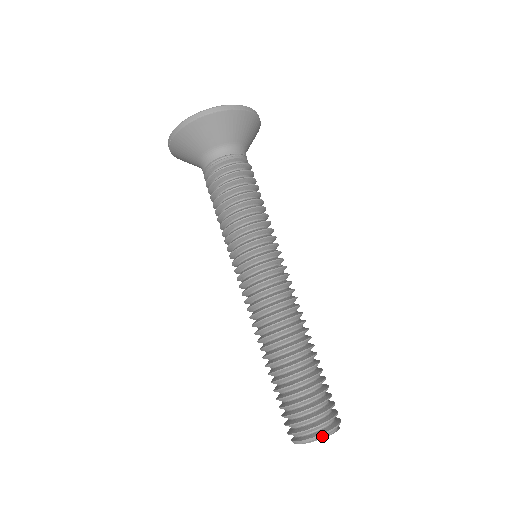
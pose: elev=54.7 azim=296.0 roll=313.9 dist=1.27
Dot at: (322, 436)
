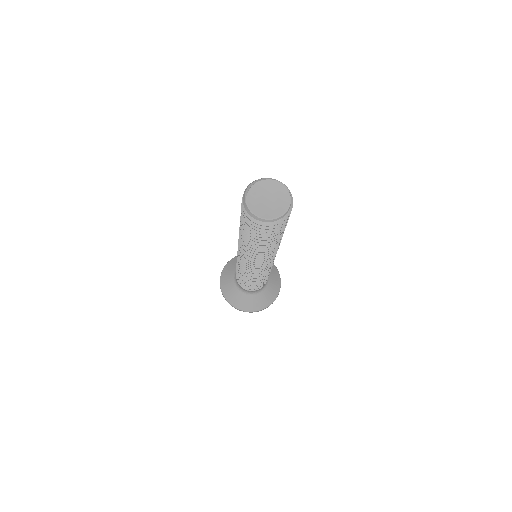
Dot at: (256, 181)
